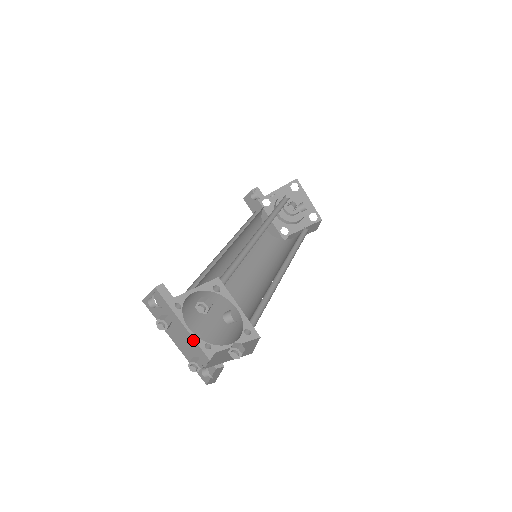
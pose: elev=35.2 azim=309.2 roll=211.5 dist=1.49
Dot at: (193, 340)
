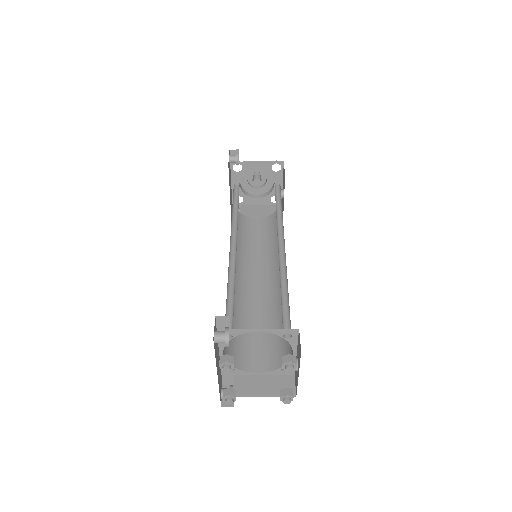
Dot at: occluded
